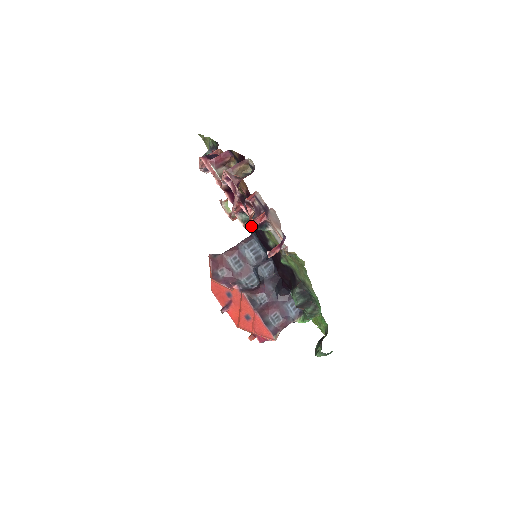
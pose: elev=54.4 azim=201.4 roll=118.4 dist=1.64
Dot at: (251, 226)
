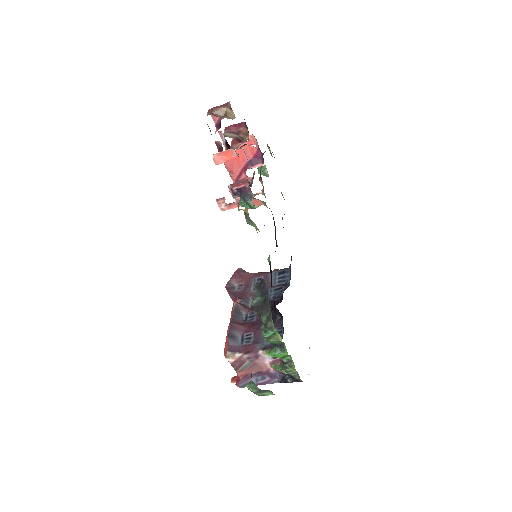
Dot at: (231, 186)
